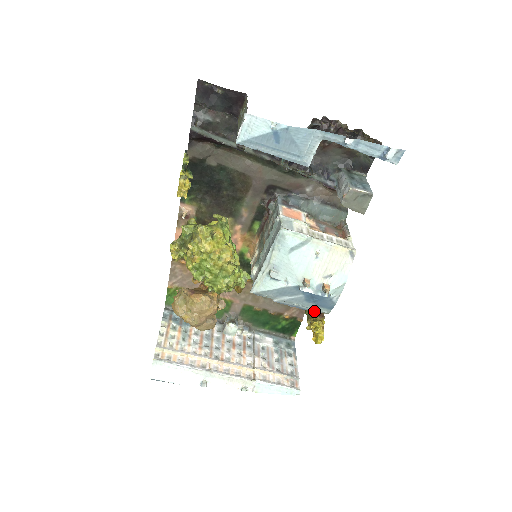
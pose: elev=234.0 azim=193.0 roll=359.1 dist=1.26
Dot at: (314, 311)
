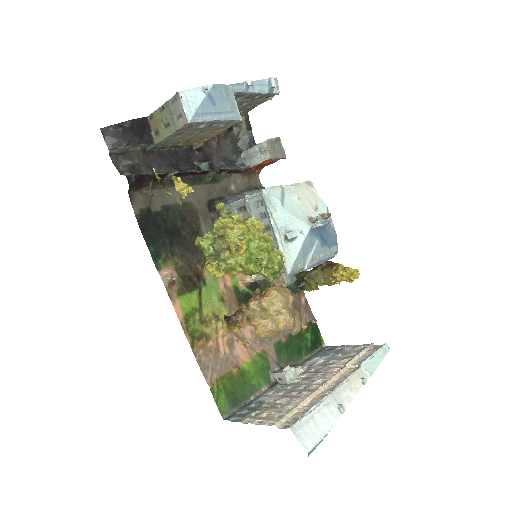
Dot at: (330, 257)
